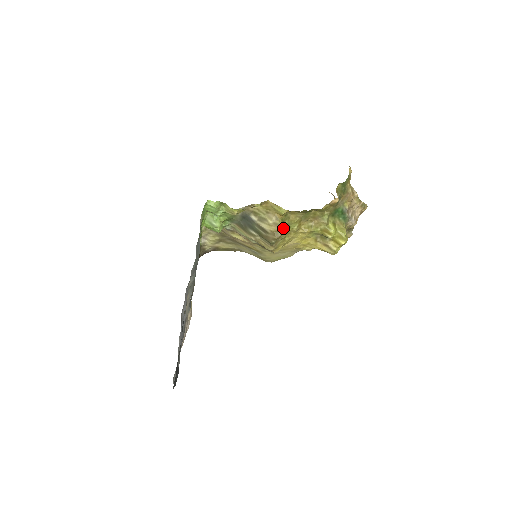
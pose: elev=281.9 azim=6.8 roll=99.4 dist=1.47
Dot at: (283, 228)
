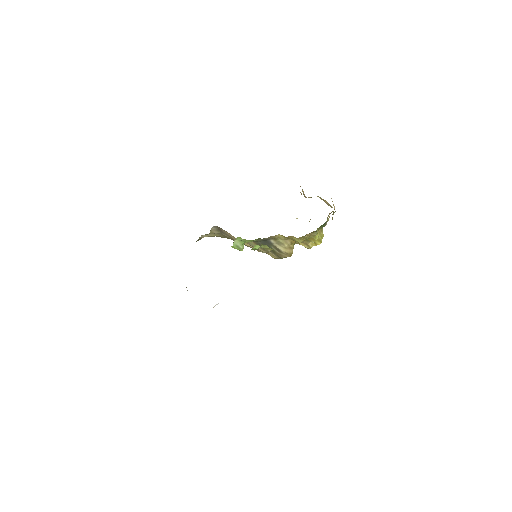
Dot at: occluded
